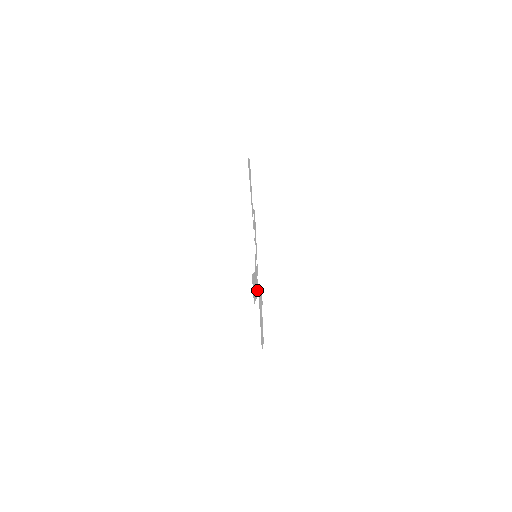
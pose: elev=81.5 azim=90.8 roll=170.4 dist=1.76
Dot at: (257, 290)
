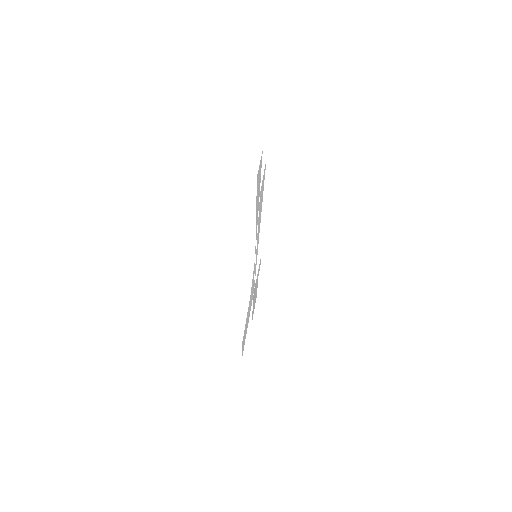
Dot at: (251, 303)
